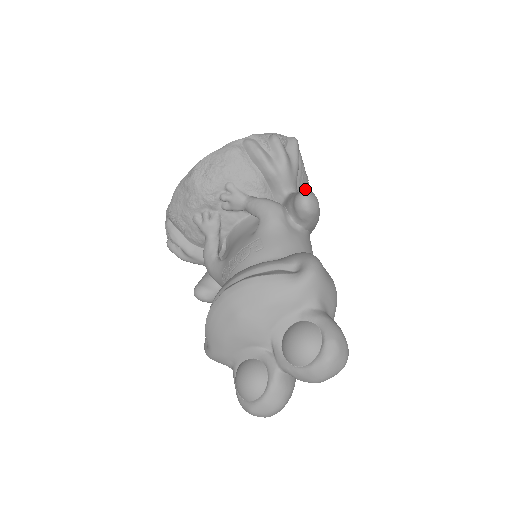
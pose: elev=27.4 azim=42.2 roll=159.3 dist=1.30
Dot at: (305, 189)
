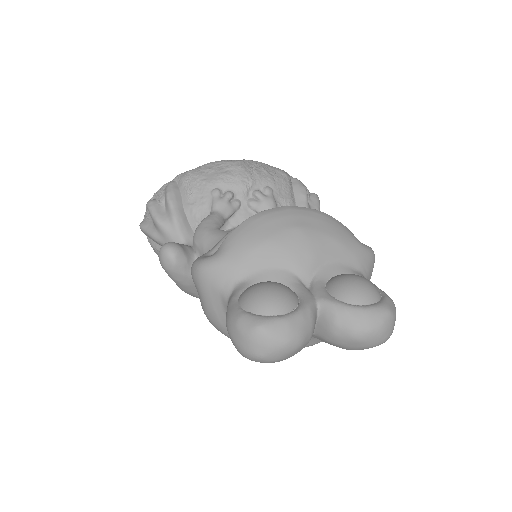
Dot at: occluded
